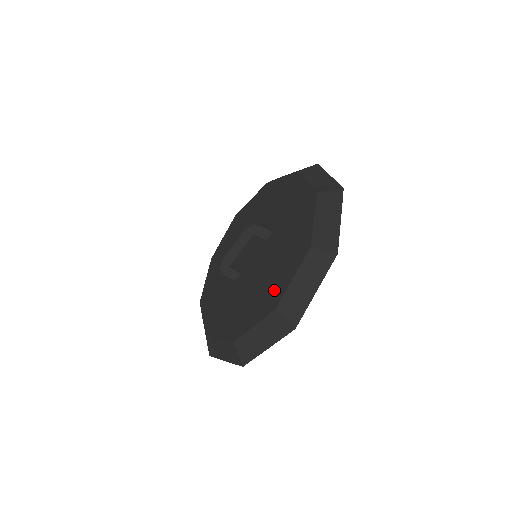
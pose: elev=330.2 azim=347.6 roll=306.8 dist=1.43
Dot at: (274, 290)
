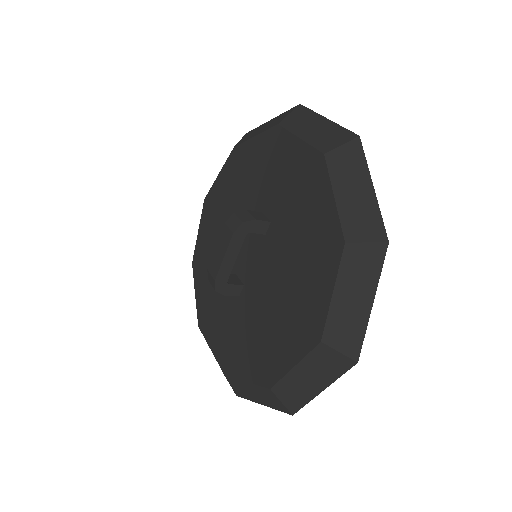
Dot at: (307, 312)
